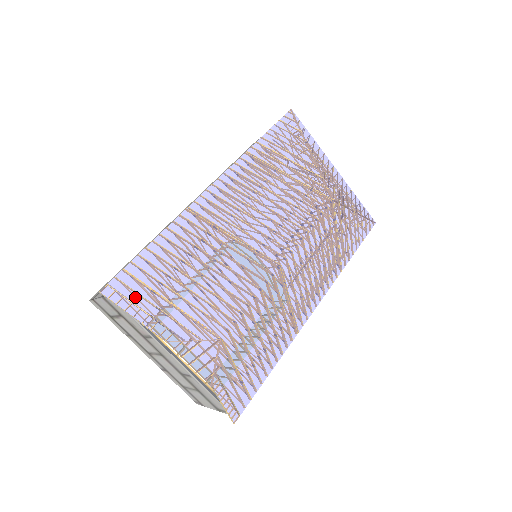
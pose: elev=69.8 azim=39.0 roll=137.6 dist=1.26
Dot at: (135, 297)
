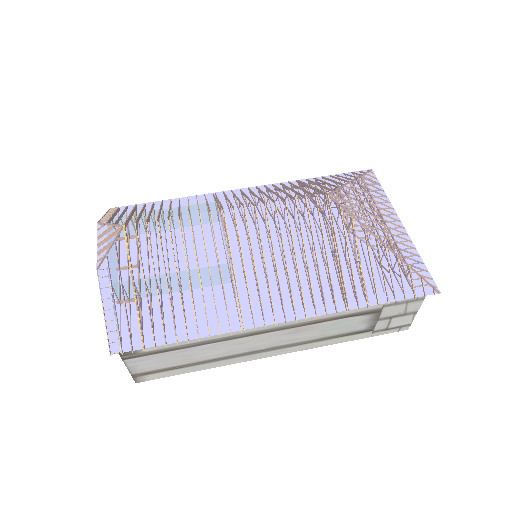
Dot at: (120, 210)
